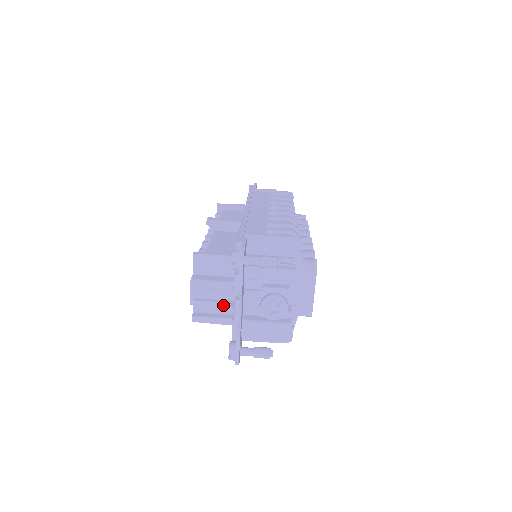
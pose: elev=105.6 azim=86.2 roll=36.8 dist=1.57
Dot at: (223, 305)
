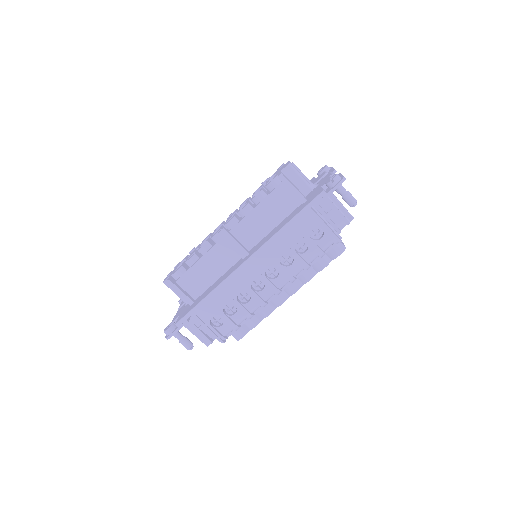
Dot at: occluded
